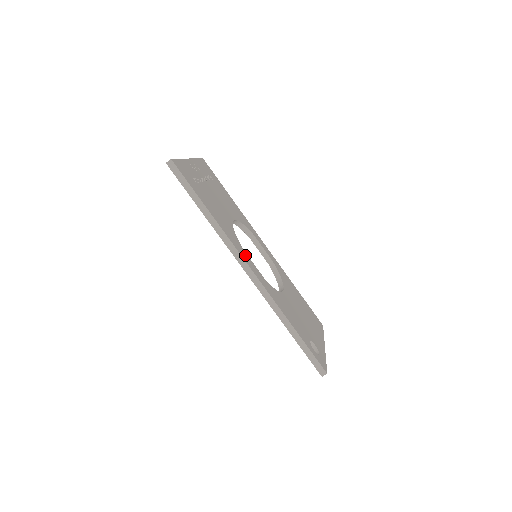
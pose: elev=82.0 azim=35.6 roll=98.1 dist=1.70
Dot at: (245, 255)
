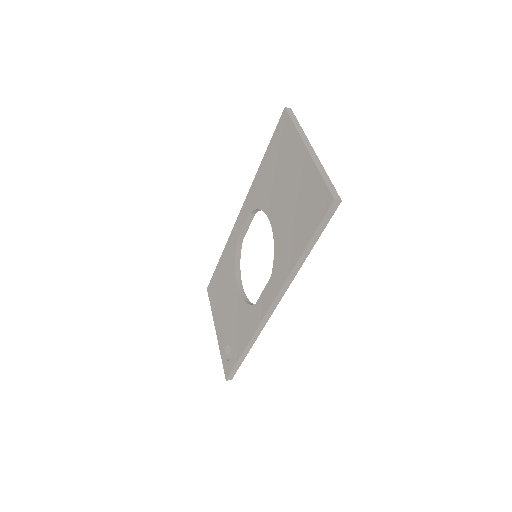
Dot at: occluded
